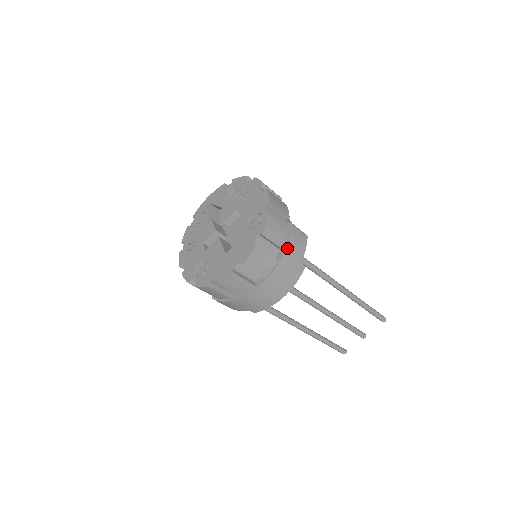
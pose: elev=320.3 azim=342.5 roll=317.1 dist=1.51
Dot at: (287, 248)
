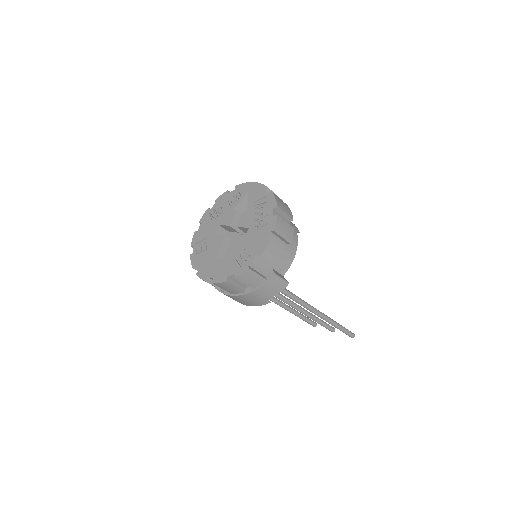
Dot at: (257, 290)
